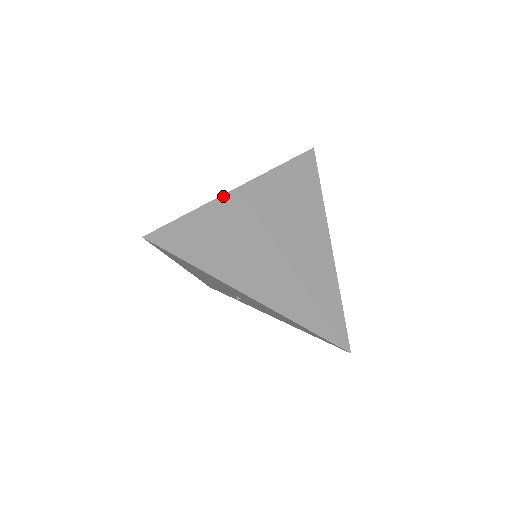
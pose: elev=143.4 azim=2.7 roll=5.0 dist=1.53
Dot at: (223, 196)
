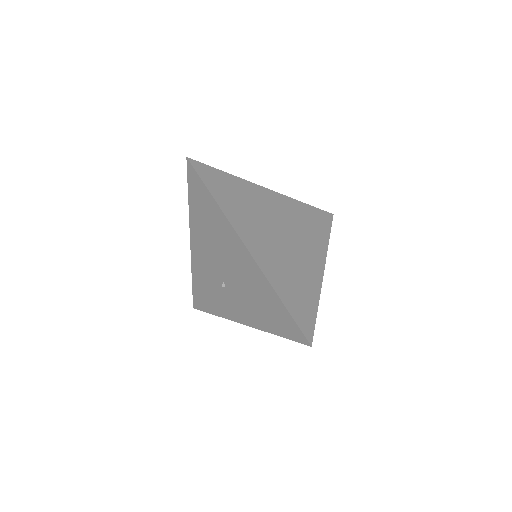
Dot at: (255, 184)
